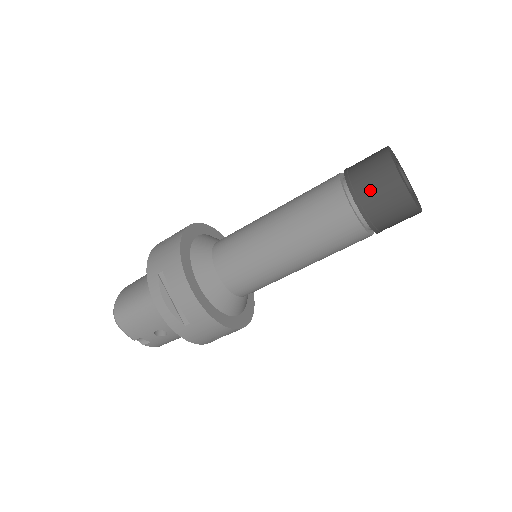
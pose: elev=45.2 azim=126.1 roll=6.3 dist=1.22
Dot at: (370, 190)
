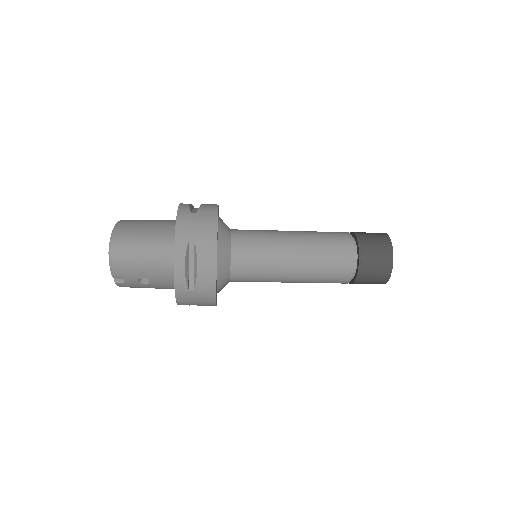
Dot at: (372, 260)
